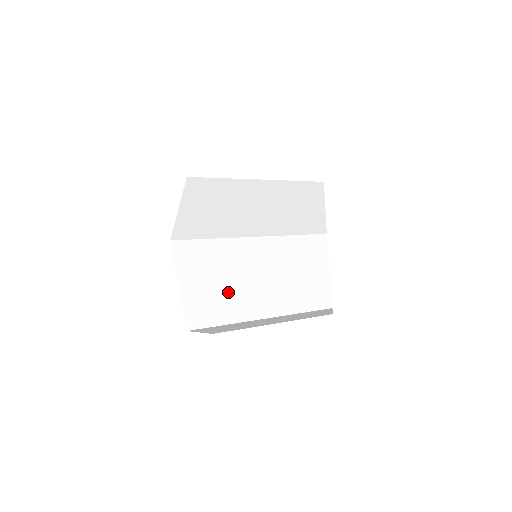
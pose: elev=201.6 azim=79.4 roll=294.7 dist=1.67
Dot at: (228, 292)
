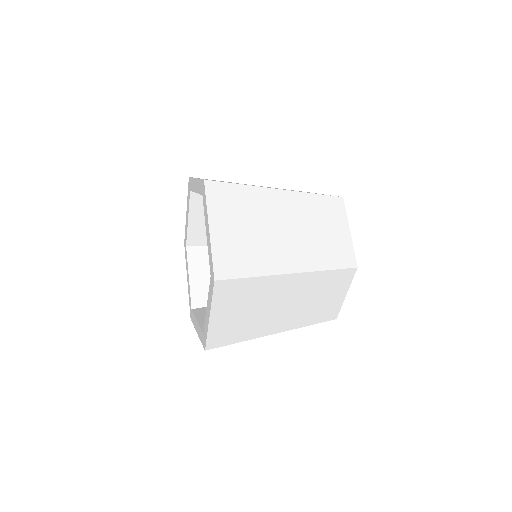
Dot at: (256, 317)
